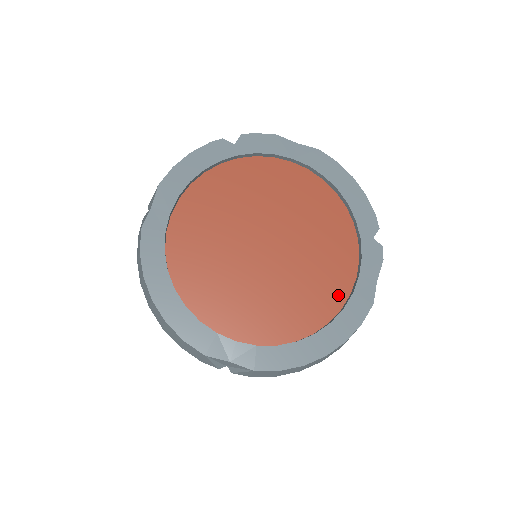
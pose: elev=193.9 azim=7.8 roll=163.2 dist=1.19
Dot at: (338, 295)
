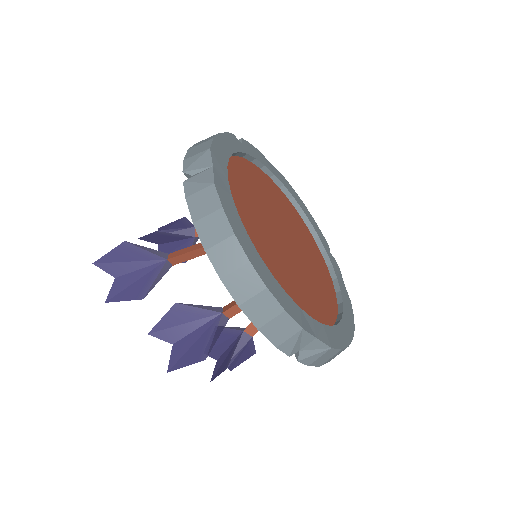
Dot at: (332, 292)
